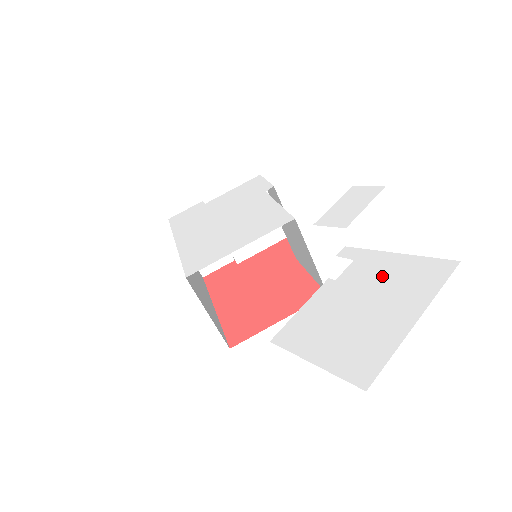
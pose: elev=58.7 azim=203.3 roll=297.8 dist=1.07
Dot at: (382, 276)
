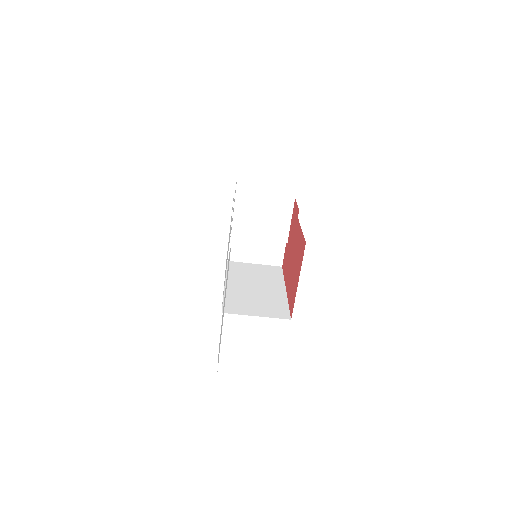
Dot at: occluded
